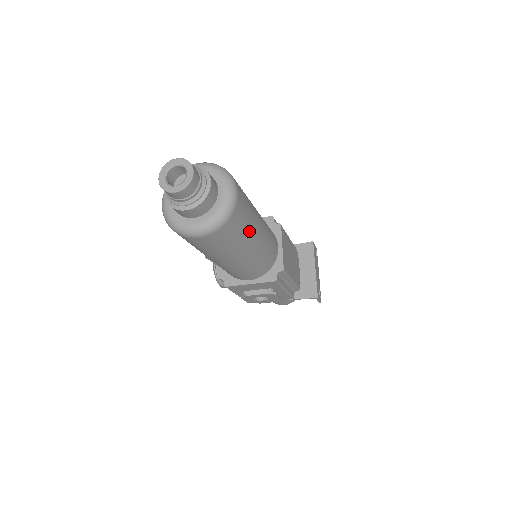
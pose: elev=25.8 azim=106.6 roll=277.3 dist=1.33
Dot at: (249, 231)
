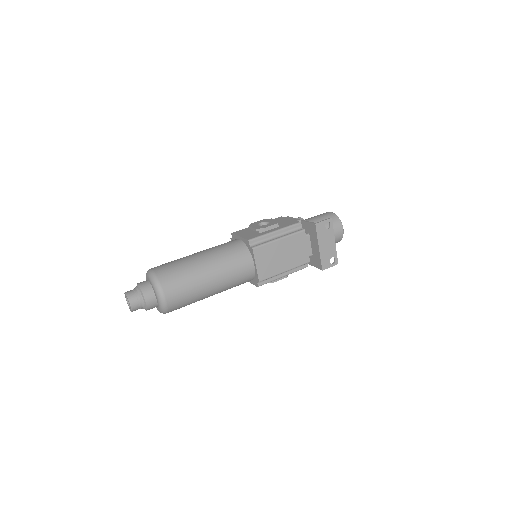
Dot at: (197, 296)
